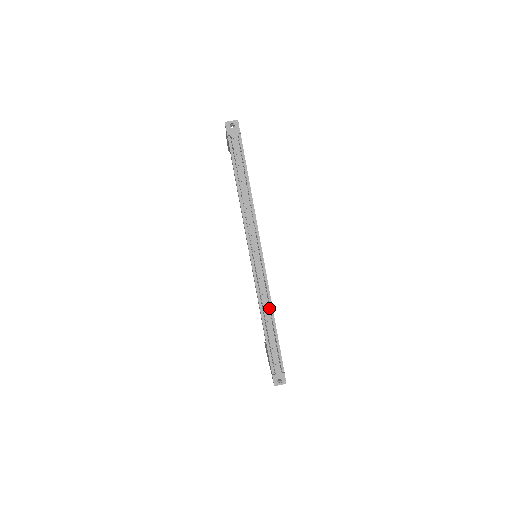
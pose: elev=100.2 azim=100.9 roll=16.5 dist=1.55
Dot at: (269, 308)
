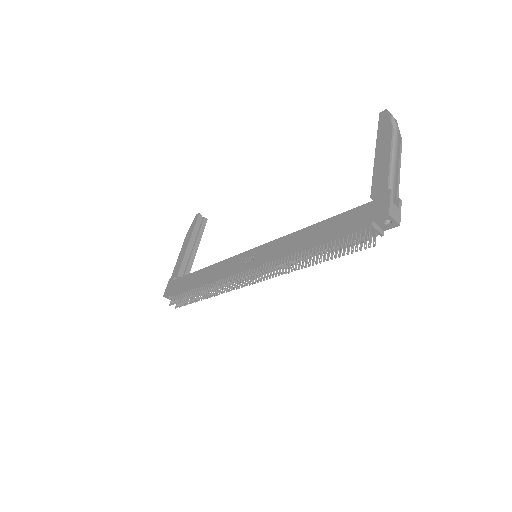
Dot at: occluded
